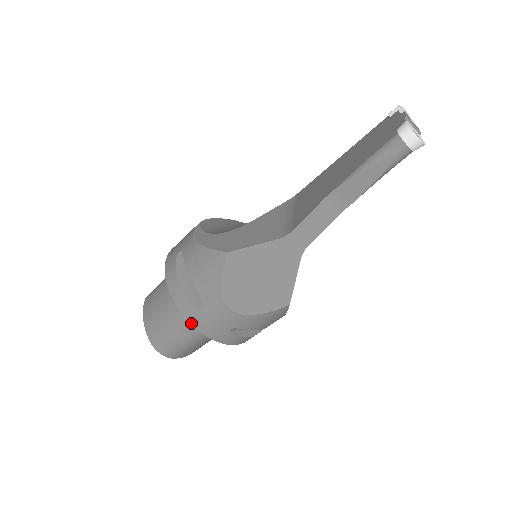
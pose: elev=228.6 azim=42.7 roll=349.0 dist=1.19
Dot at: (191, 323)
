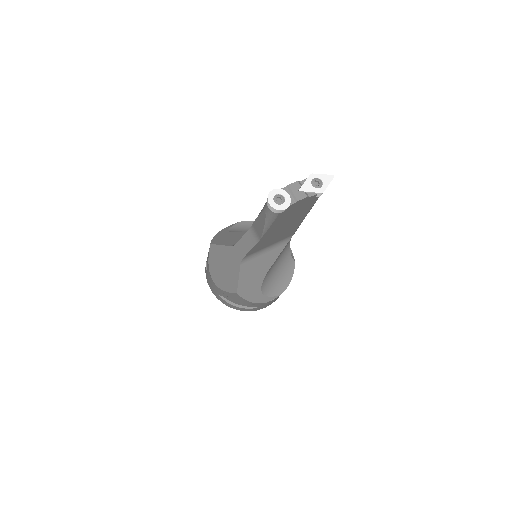
Dot at: (207, 280)
